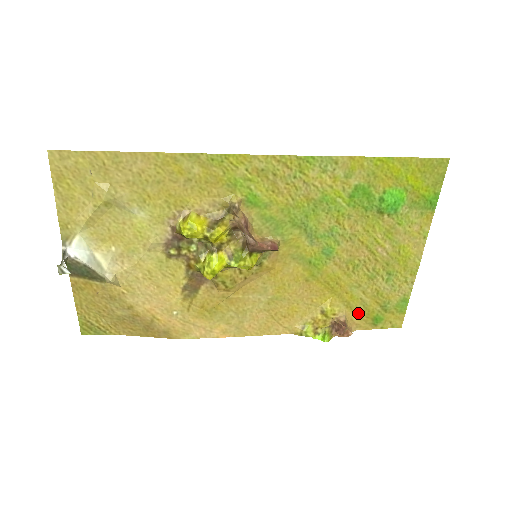
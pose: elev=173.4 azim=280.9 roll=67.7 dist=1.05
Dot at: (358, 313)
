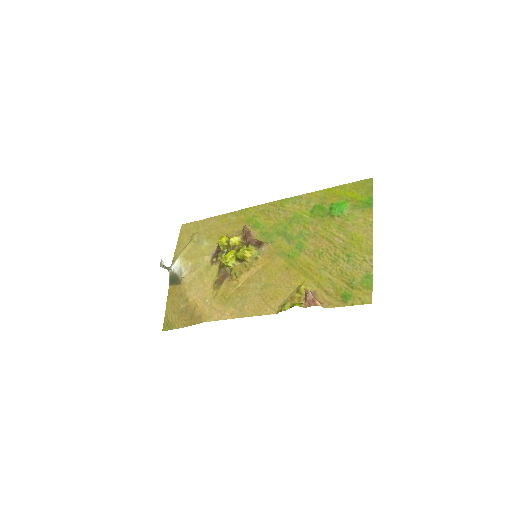
Dot at: (328, 292)
